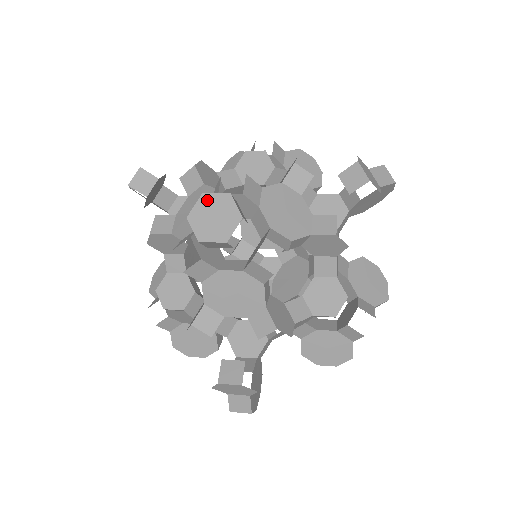
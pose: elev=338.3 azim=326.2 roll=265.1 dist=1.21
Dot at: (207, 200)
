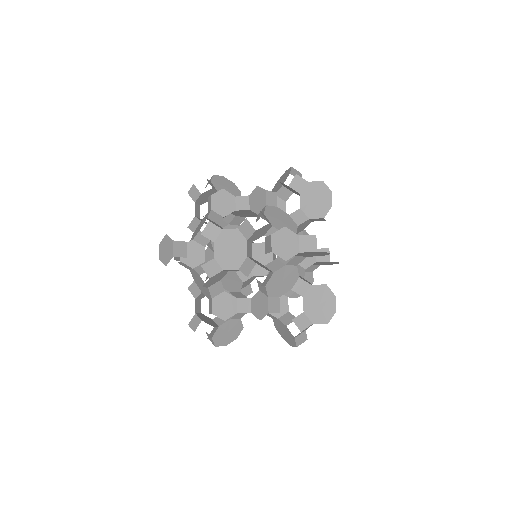
Dot at: (166, 239)
